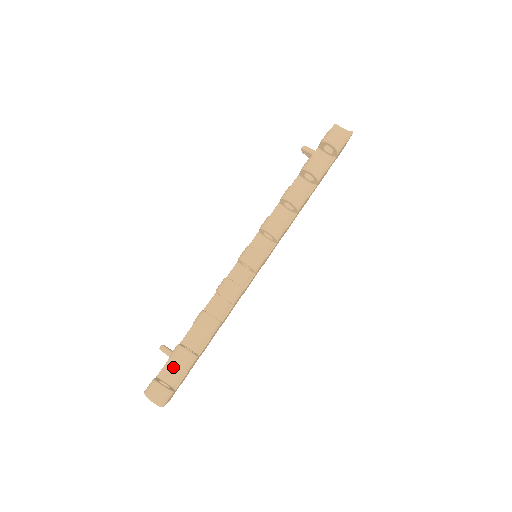
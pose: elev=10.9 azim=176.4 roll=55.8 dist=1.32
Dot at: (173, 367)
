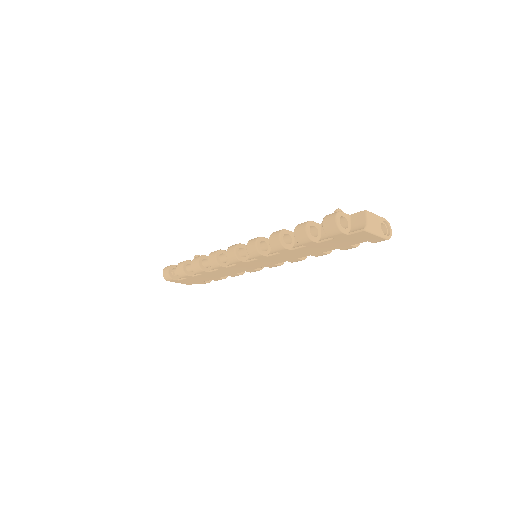
Dot at: occluded
